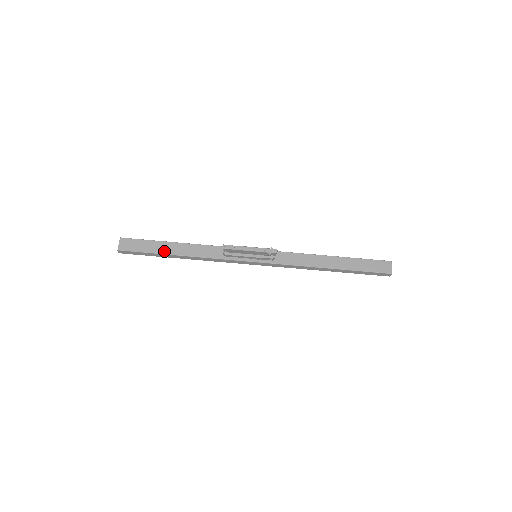
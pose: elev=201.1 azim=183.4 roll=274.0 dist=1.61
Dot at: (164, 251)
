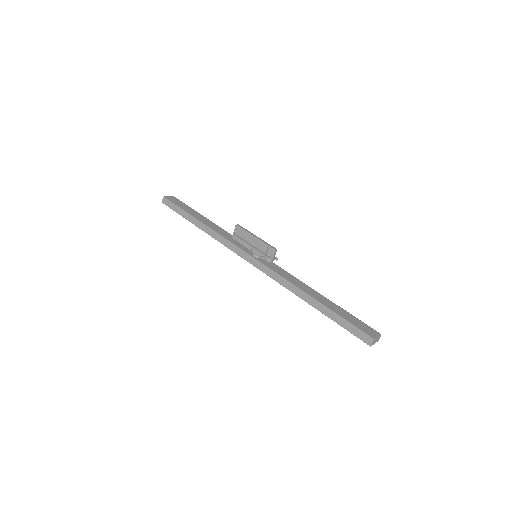
Dot at: (192, 214)
